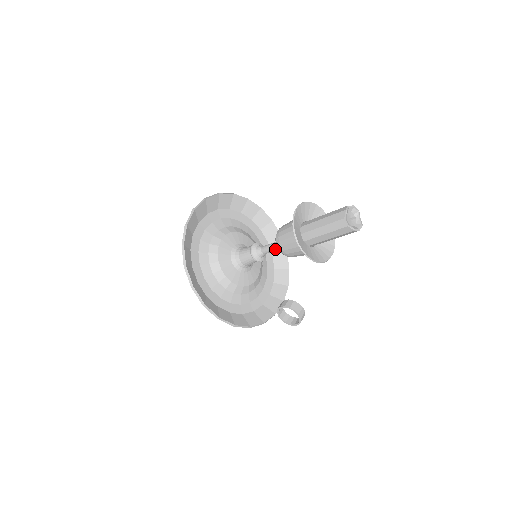
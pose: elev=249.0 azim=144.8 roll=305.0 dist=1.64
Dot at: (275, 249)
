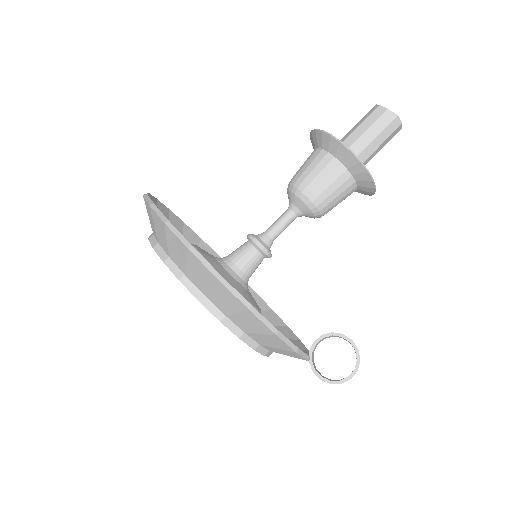
Dot at: (288, 218)
